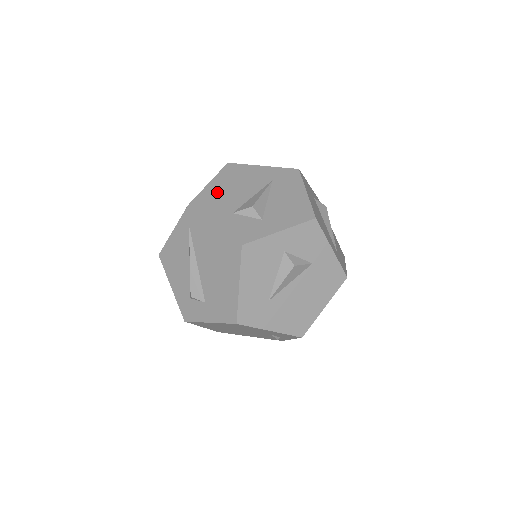
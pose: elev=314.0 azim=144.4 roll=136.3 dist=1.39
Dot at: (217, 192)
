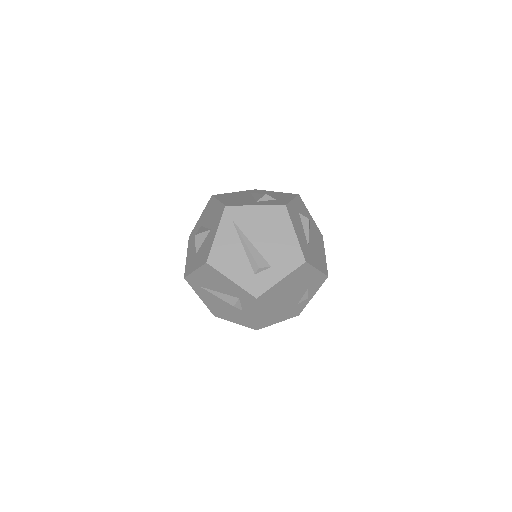
Dot at: (231, 200)
